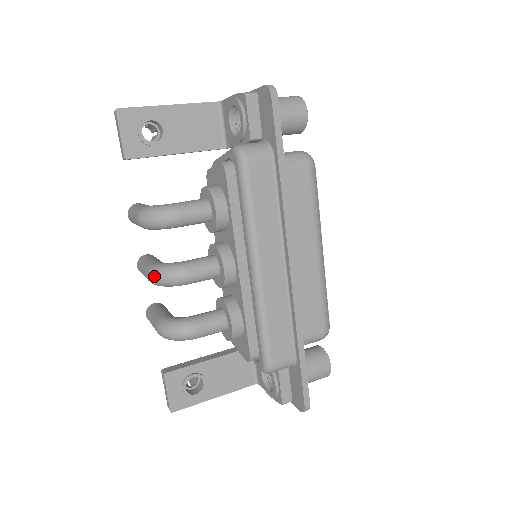
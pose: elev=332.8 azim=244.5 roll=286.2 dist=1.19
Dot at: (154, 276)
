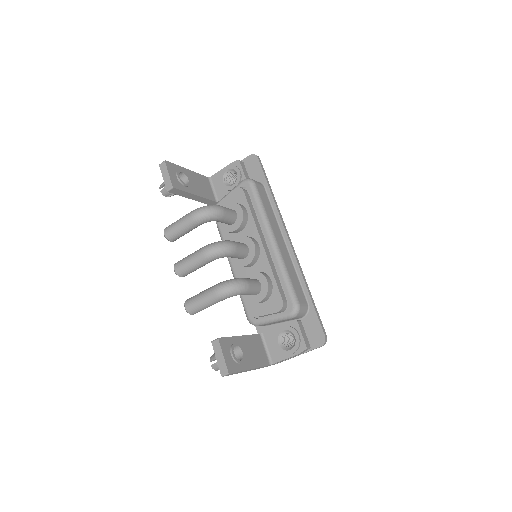
Dot at: (213, 247)
